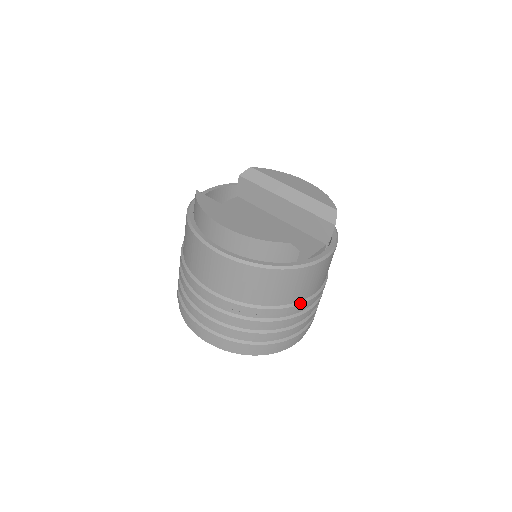
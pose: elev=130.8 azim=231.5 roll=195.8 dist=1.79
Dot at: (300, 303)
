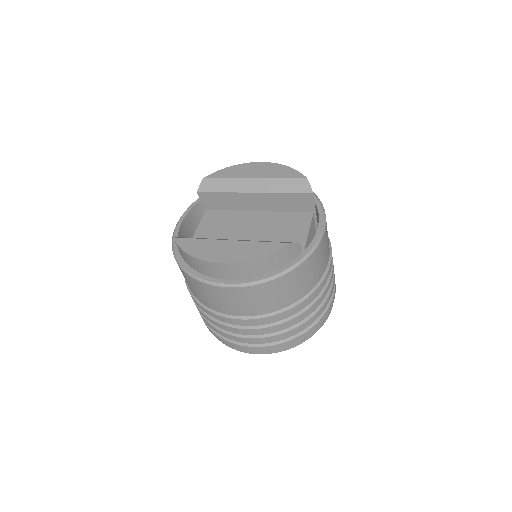
Dot at: (322, 280)
